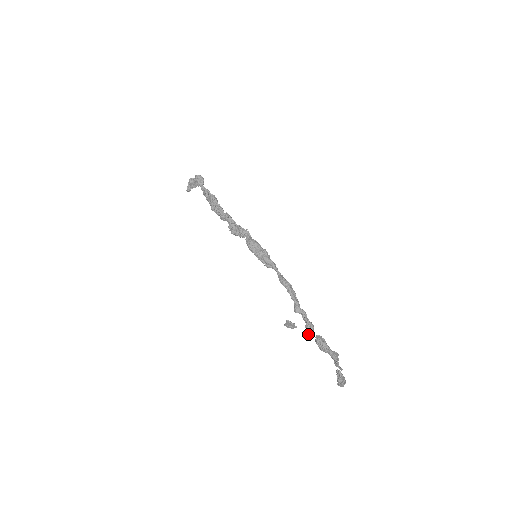
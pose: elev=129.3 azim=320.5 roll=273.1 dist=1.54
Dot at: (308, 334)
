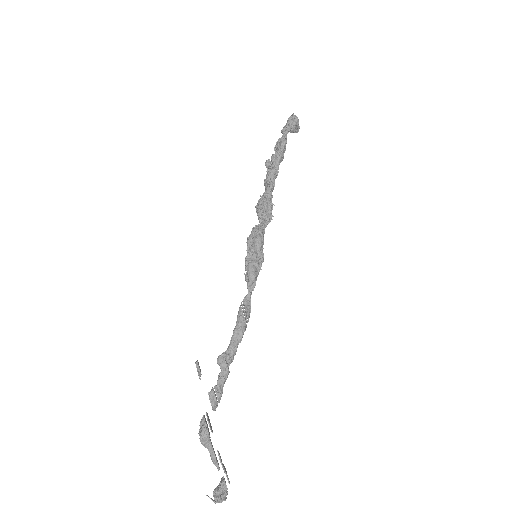
Dot at: (210, 400)
